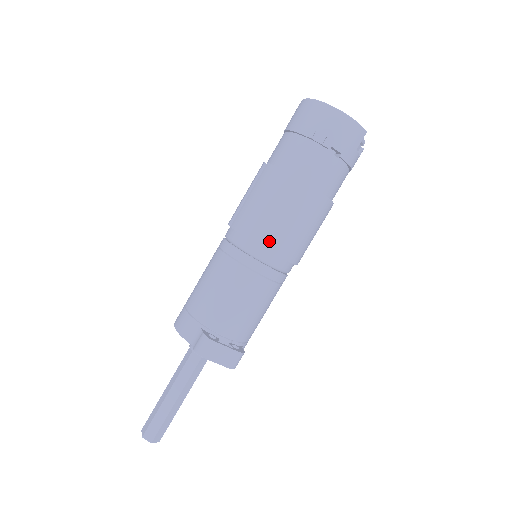
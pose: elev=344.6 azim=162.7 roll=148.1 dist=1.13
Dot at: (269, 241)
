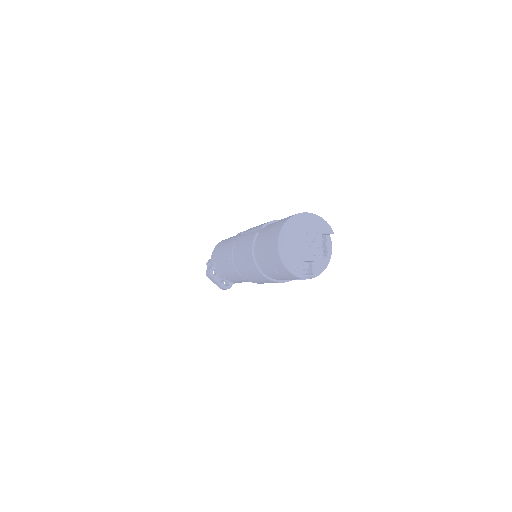
Dot at: (239, 269)
